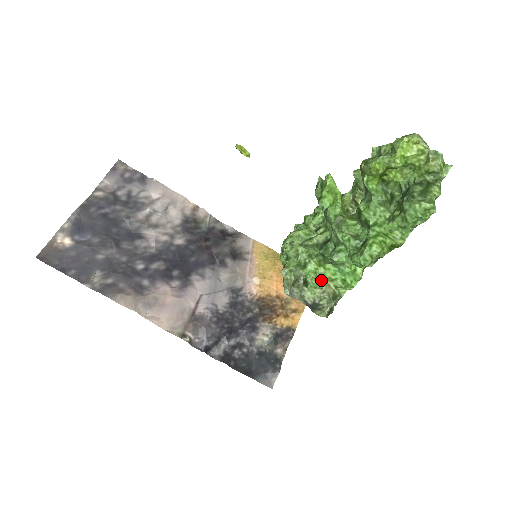
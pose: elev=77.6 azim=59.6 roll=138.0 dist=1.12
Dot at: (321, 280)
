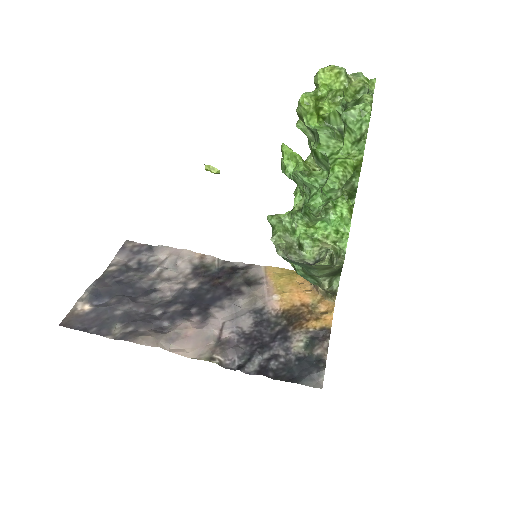
Dot at: (315, 239)
